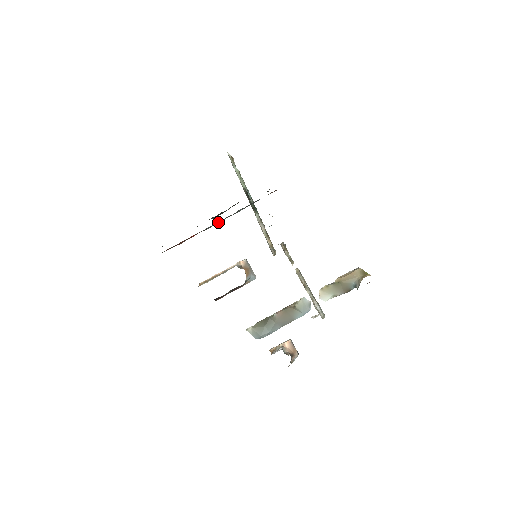
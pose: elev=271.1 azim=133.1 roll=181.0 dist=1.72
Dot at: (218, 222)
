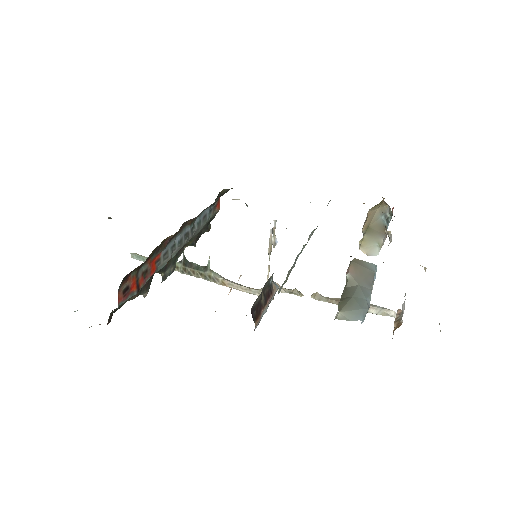
Dot at: (177, 242)
